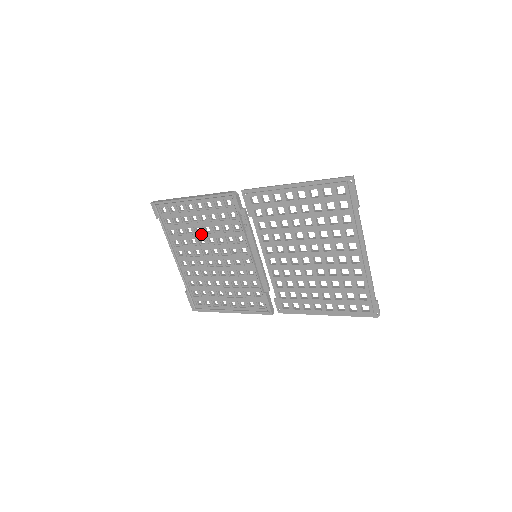
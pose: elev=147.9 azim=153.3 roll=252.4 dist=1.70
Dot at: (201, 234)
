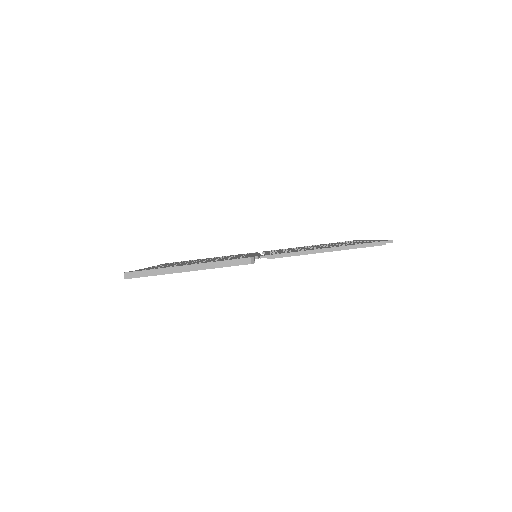
Dot at: occluded
